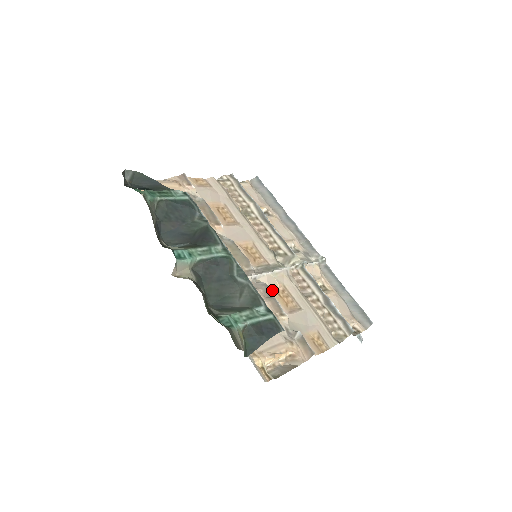
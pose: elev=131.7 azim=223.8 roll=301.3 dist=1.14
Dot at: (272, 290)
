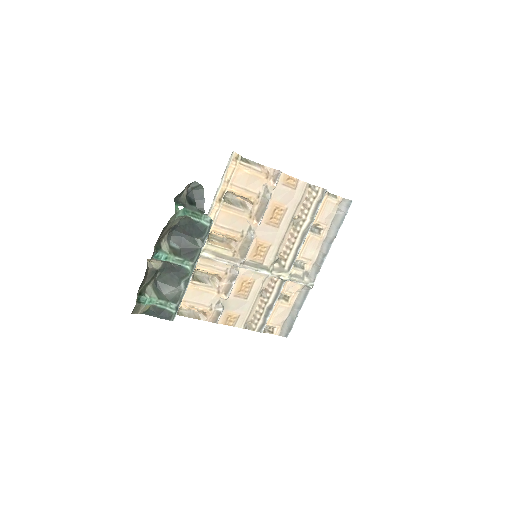
Dot at: (241, 278)
